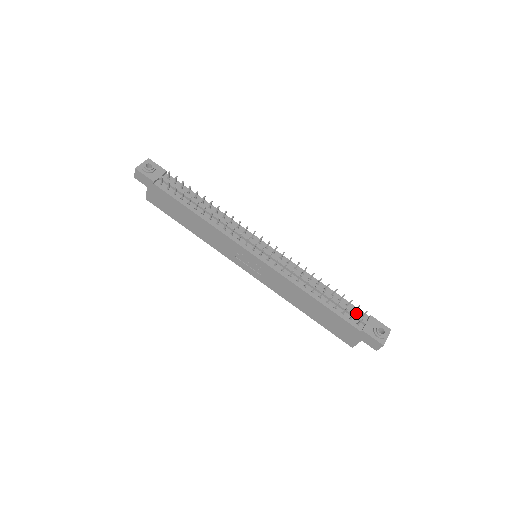
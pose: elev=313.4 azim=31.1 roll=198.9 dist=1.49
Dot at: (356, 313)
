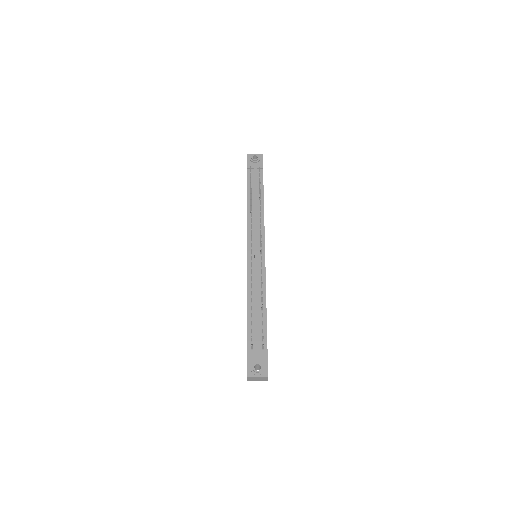
Dot at: (259, 341)
